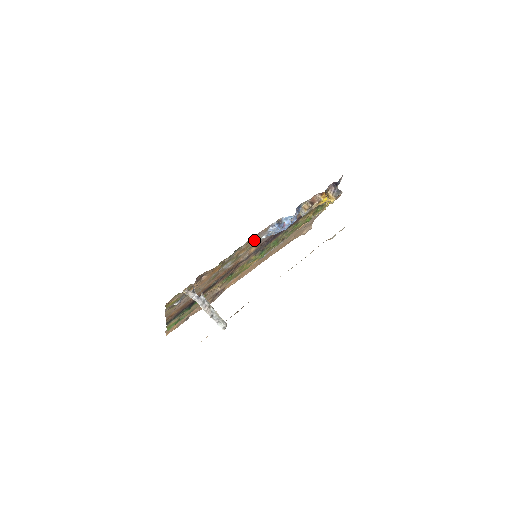
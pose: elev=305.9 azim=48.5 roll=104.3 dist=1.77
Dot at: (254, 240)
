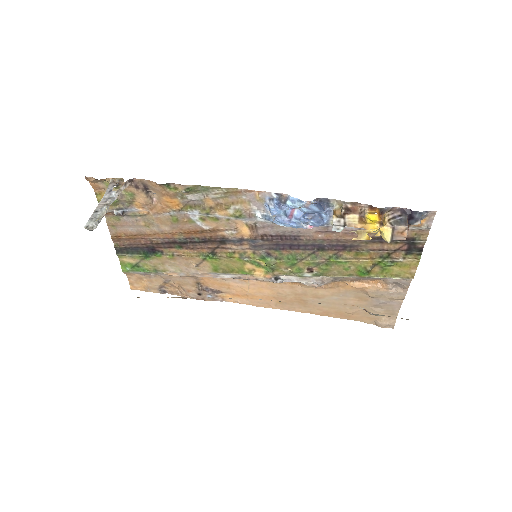
Dot at: (239, 203)
